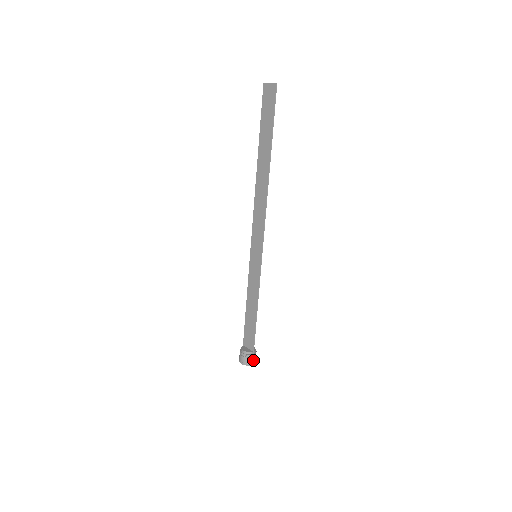
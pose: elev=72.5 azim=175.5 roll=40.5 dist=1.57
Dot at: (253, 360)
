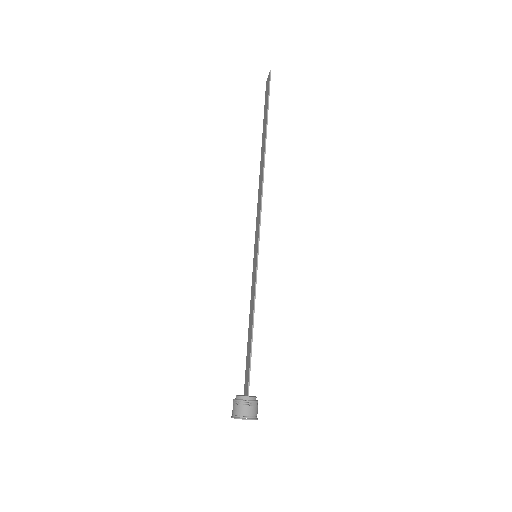
Dot at: (248, 412)
